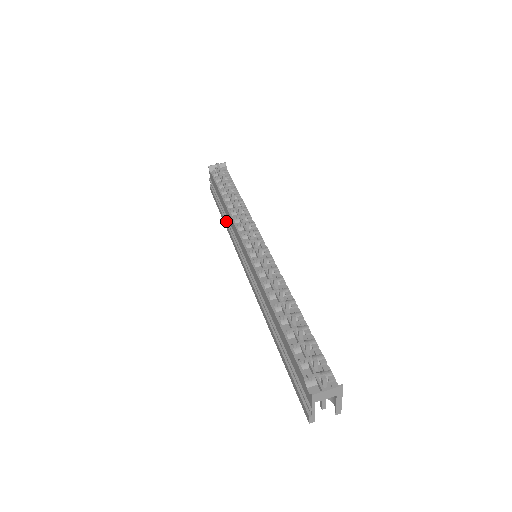
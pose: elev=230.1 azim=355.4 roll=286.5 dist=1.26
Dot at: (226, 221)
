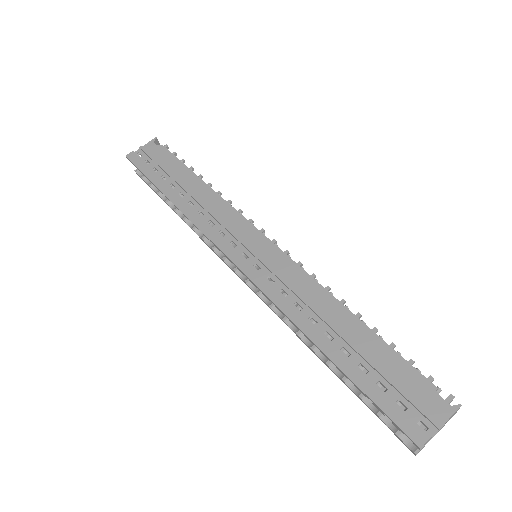
Dot at: (184, 198)
